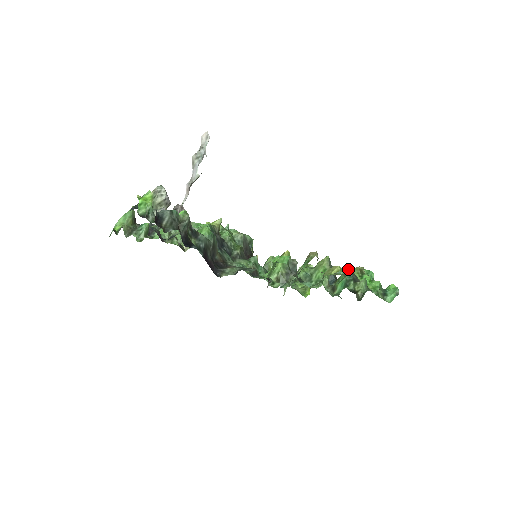
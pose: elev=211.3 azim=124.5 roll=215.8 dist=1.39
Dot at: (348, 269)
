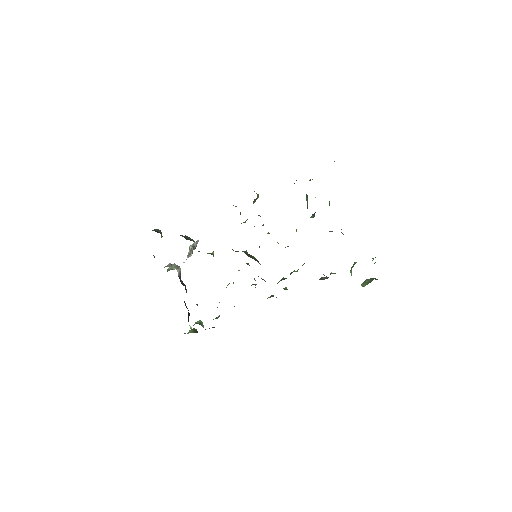
Dot at: occluded
